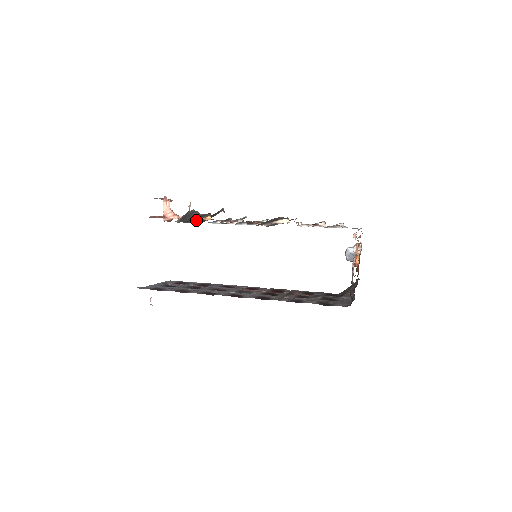
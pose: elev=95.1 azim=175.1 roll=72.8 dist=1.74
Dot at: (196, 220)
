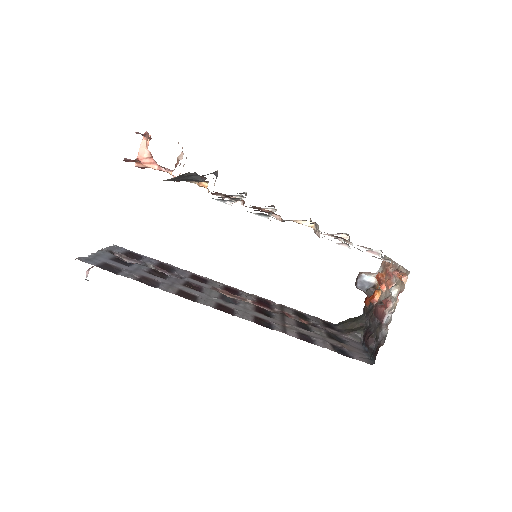
Dot at: occluded
